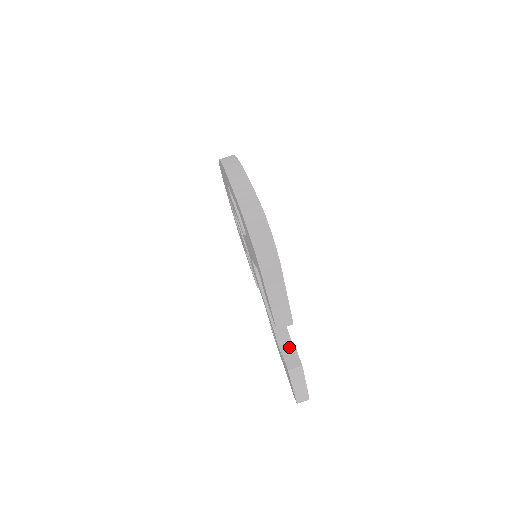
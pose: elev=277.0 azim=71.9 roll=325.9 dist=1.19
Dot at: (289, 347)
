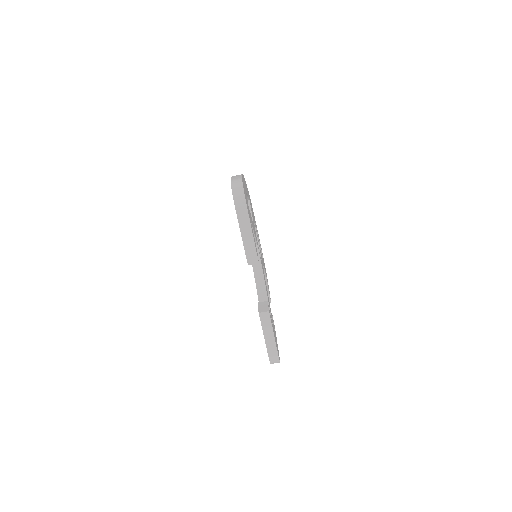
Dot at: (264, 303)
